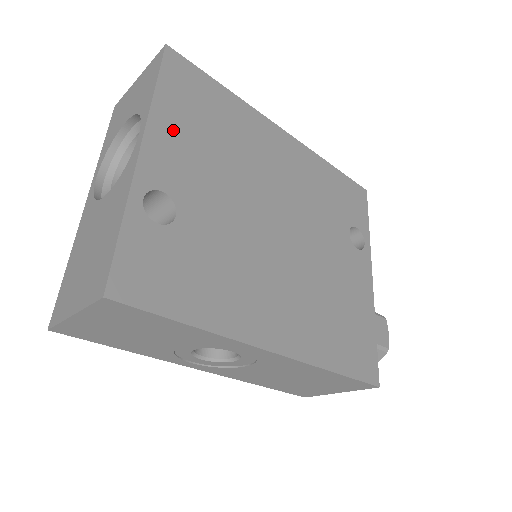
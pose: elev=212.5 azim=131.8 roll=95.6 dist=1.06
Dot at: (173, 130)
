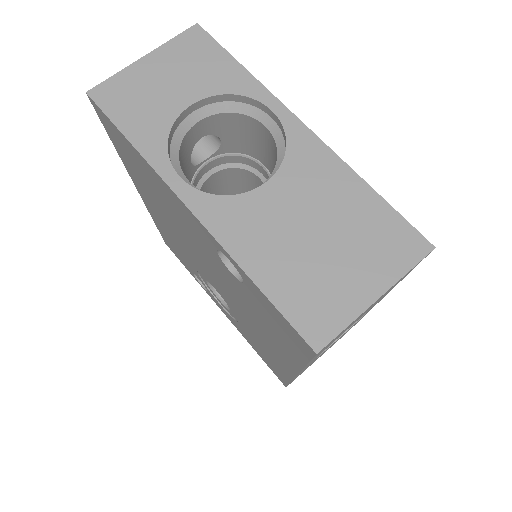
Dot at: occluded
